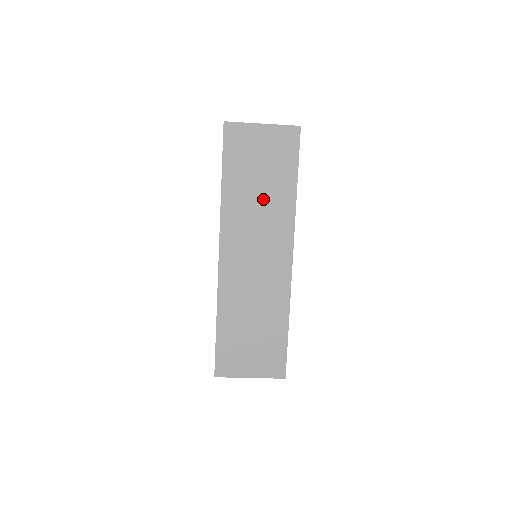
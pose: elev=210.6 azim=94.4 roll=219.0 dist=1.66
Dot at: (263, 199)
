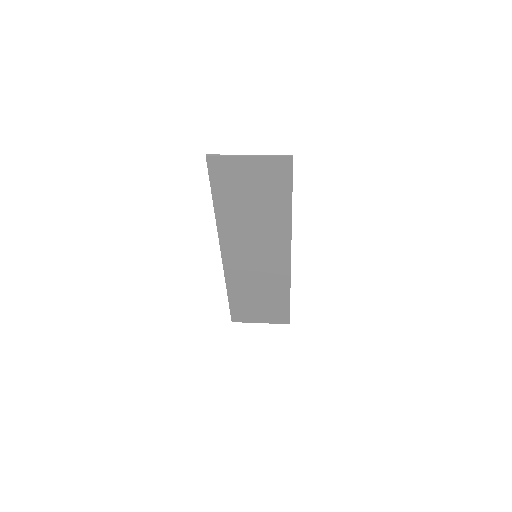
Dot at: (258, 217)
